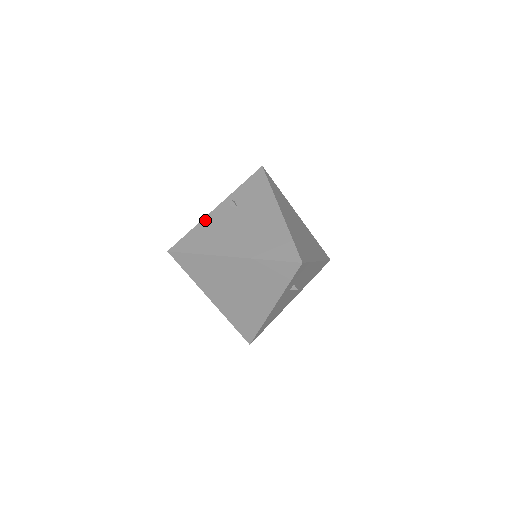
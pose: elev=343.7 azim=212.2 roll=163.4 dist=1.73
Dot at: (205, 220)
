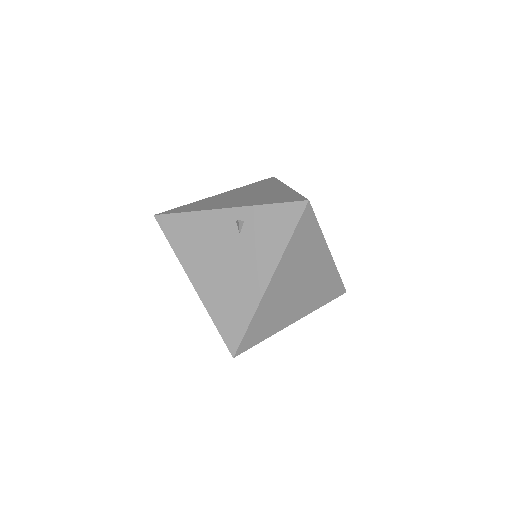
Dot at: (204, 214)
